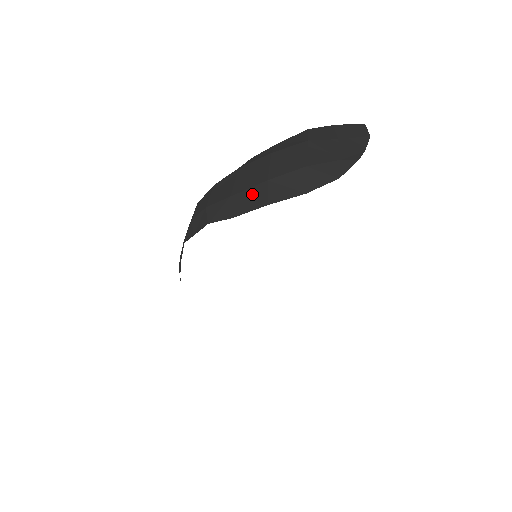
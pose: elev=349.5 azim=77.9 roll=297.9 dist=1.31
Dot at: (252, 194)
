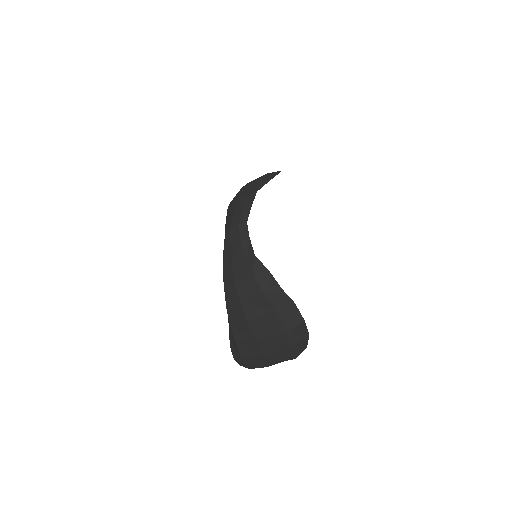
Dot at: occluded
